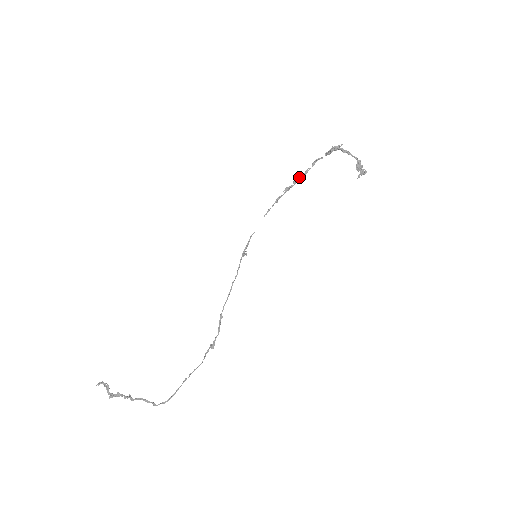
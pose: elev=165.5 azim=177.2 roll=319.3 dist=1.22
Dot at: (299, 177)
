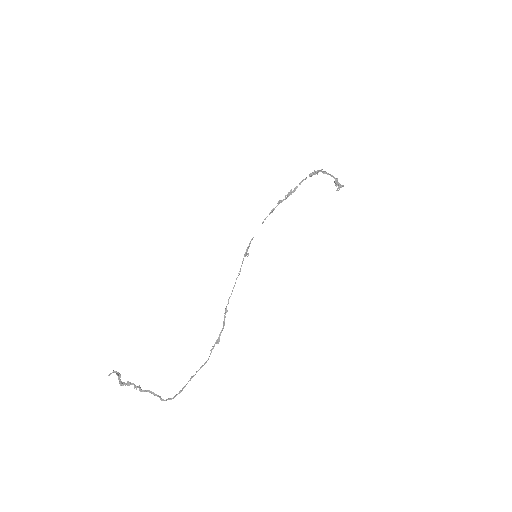
Dot at: (289, 193)
